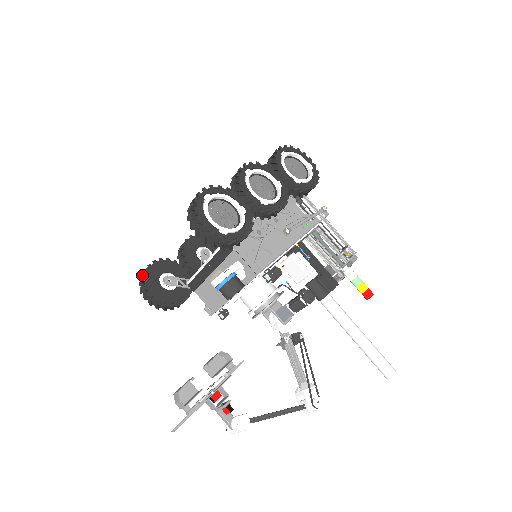
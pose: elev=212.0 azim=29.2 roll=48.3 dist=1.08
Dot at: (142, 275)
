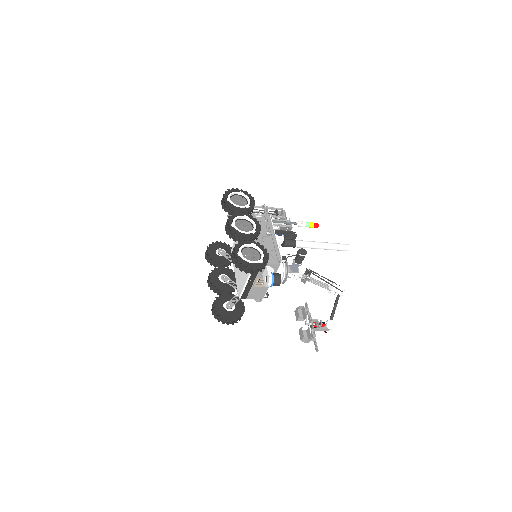
Dot at: (217, 316)
